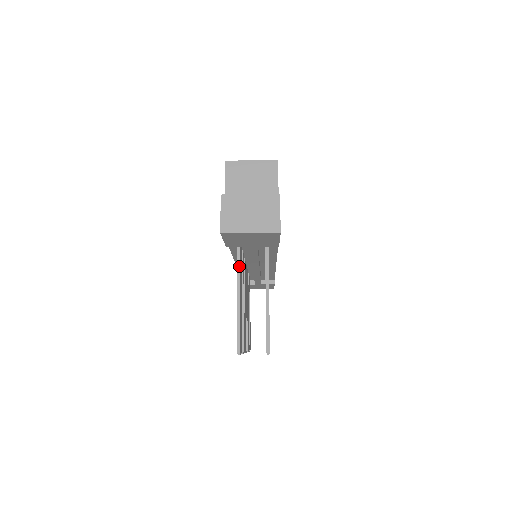
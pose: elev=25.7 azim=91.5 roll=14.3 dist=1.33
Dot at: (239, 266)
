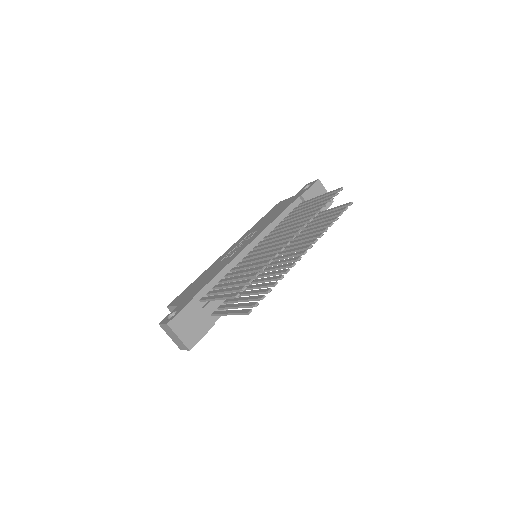
Dot at: occluded
